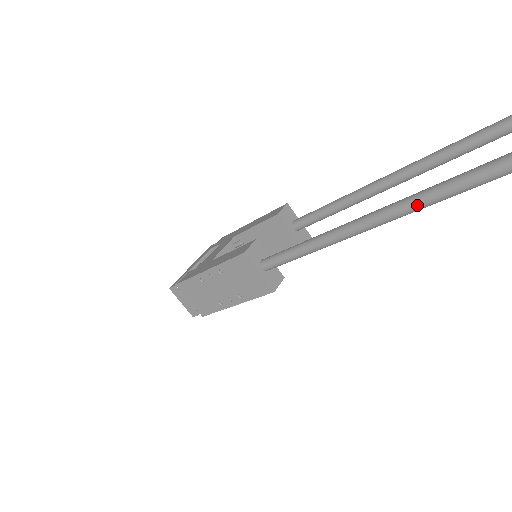
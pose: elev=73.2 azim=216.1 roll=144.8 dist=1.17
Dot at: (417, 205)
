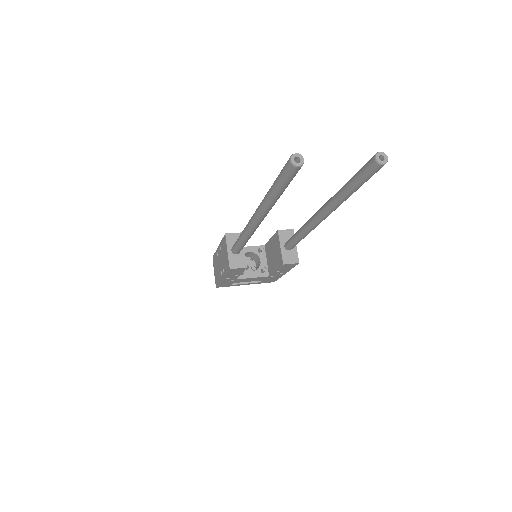
Dot at: (261, 205)
